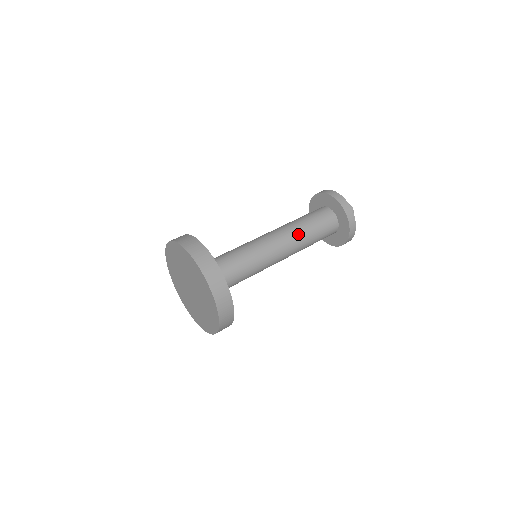
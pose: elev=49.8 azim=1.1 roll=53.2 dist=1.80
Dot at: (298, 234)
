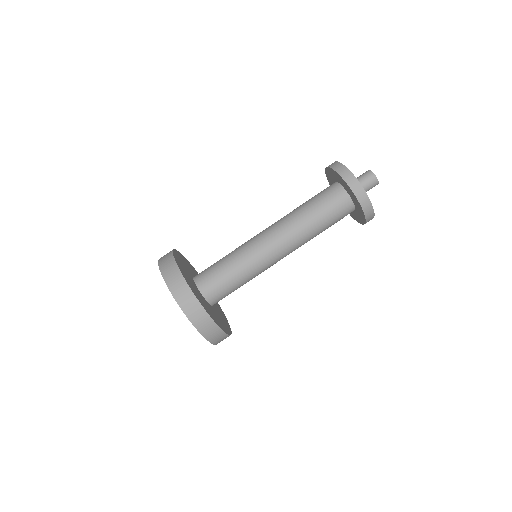
Dot at: (296, 223)
